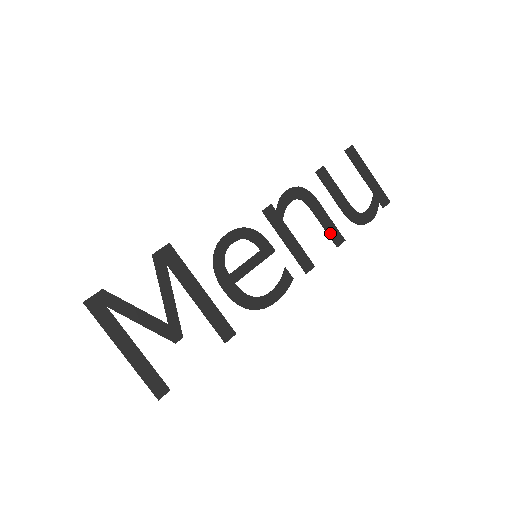
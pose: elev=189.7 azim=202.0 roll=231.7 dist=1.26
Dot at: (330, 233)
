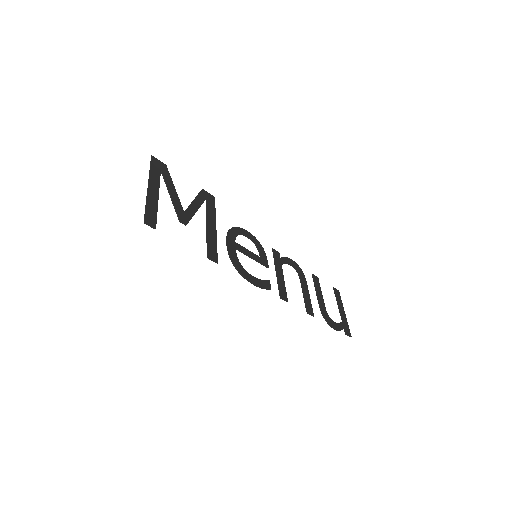
Dot at: (306, 302)
